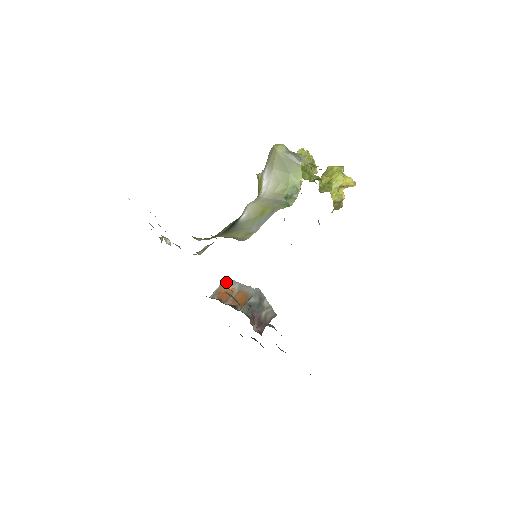
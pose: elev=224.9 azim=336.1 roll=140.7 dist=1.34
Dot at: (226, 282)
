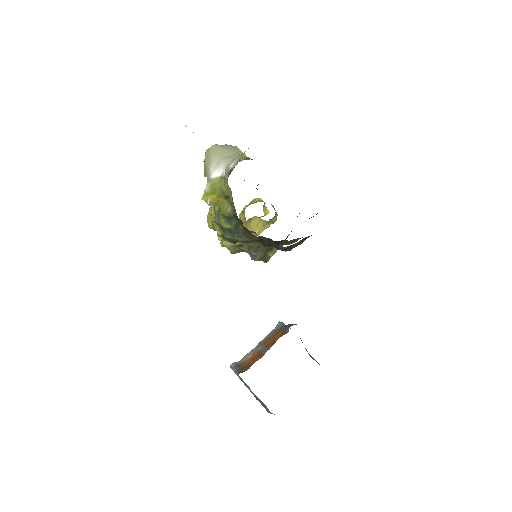
Dot at: (237, 363)
